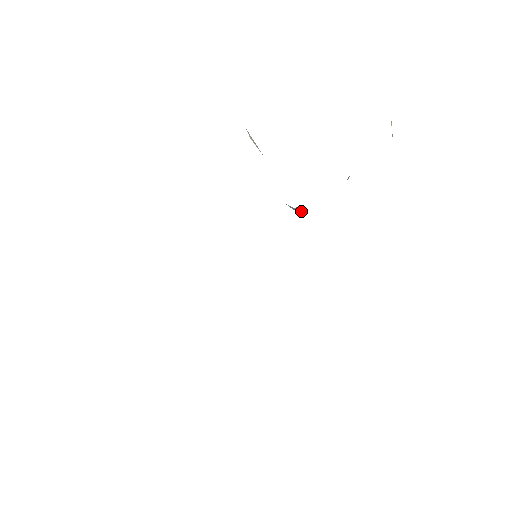
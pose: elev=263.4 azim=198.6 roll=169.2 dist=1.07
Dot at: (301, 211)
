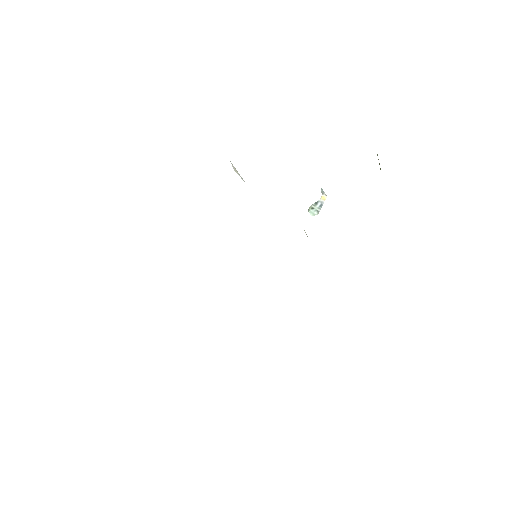
Dot at: (311, 212)
